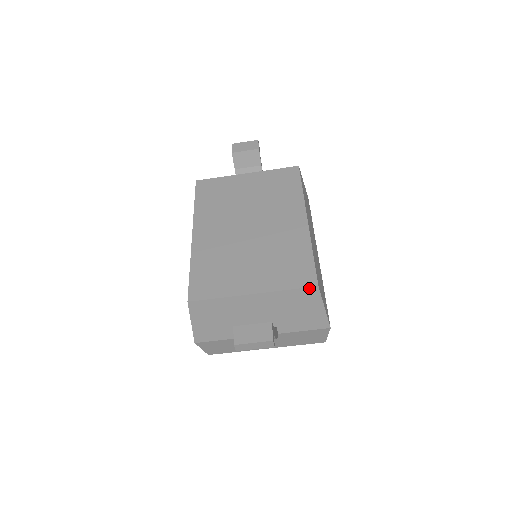
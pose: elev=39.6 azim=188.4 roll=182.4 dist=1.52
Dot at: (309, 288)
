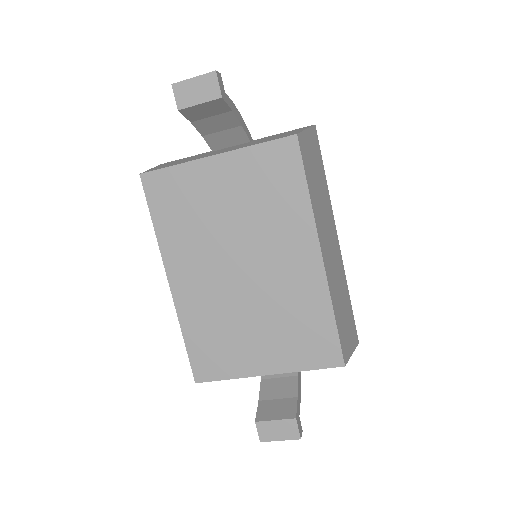
Dot at: (334, 367)
